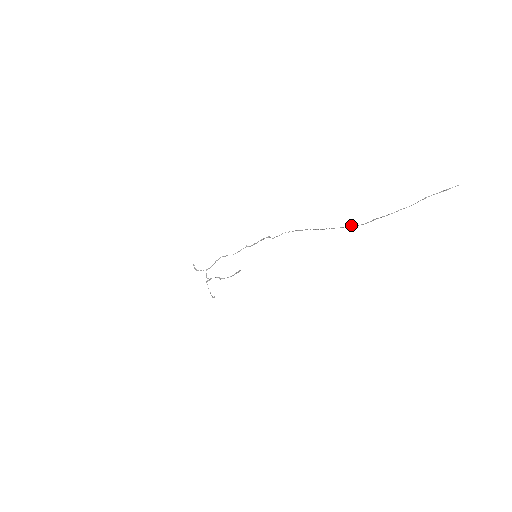
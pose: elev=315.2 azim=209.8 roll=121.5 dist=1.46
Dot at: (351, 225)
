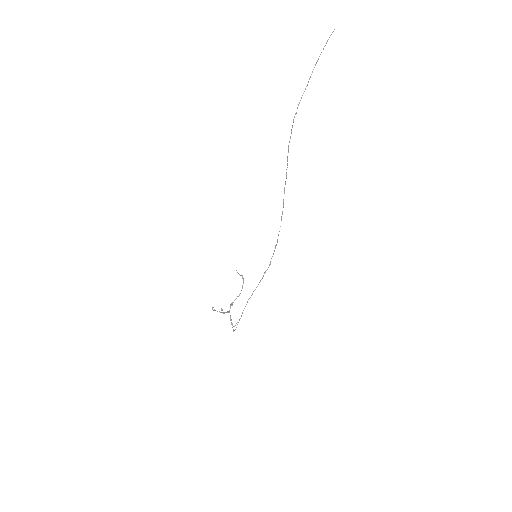
Dot at: occluded
